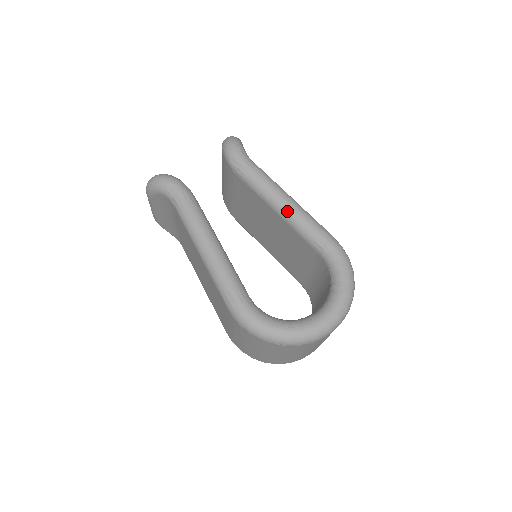
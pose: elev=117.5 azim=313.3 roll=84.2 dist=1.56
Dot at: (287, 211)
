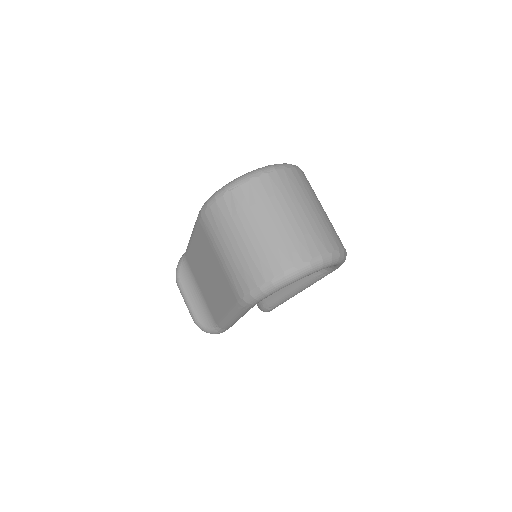
Dot at: occluded
